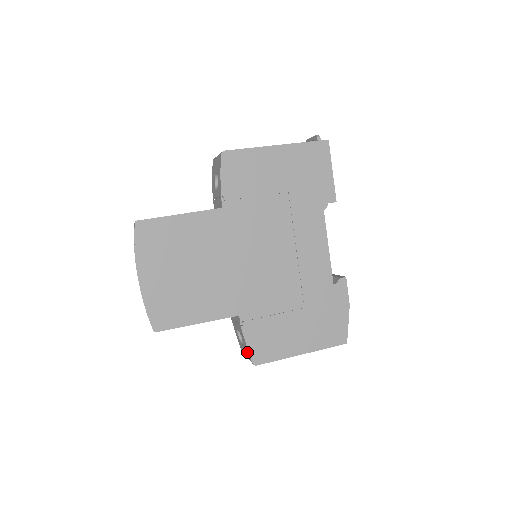
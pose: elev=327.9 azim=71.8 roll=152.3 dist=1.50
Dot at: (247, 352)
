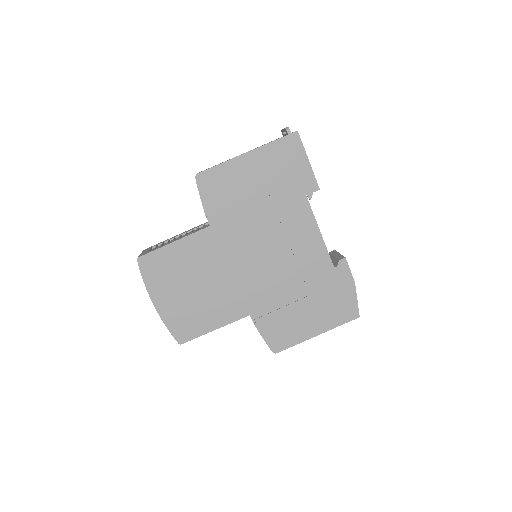
Dot at: occluded
